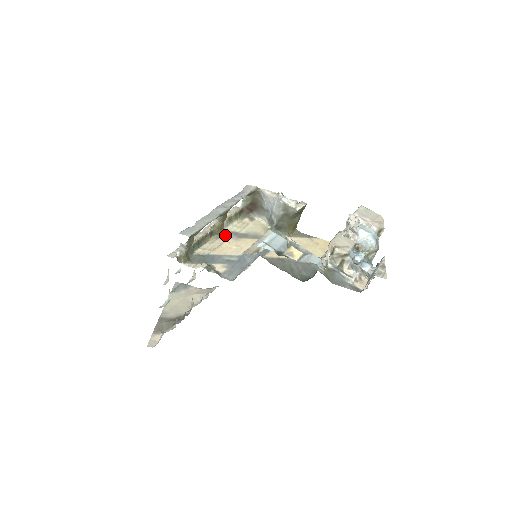
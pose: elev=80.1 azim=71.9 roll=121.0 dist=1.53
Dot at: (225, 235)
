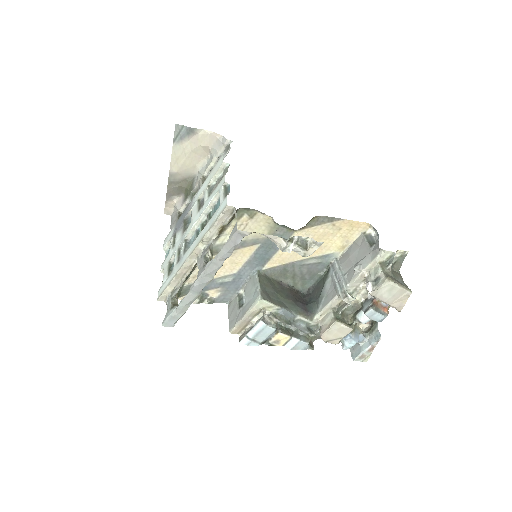
Dot at: (216, 252)
